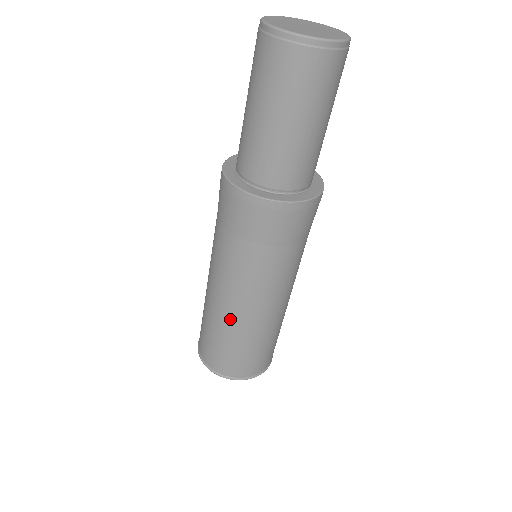
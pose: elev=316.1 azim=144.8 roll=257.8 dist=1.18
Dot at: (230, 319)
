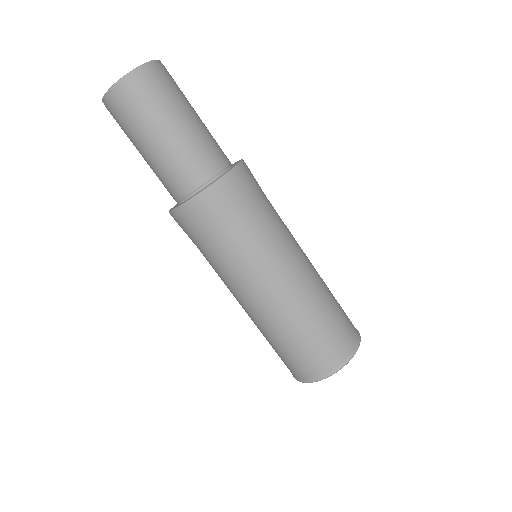
Dot at: occluded
